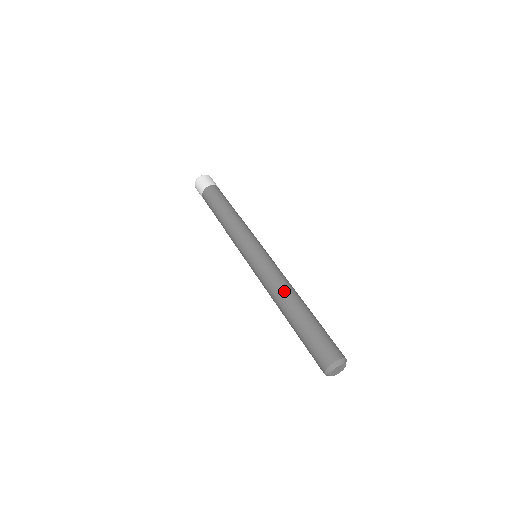
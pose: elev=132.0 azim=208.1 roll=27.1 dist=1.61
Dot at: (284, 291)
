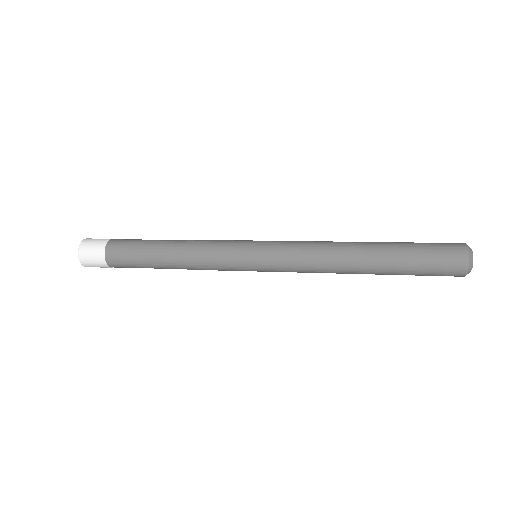
Dot at: (340, 245)
